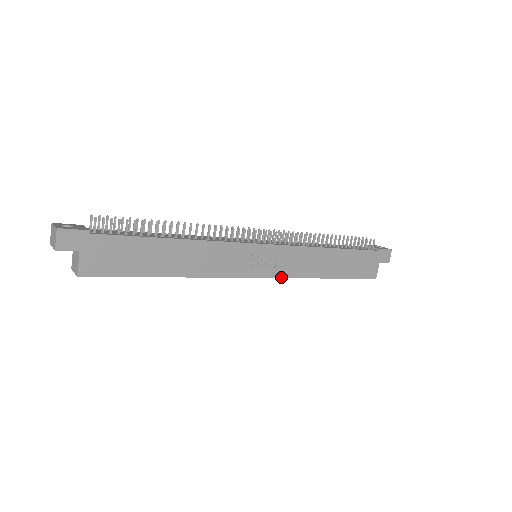
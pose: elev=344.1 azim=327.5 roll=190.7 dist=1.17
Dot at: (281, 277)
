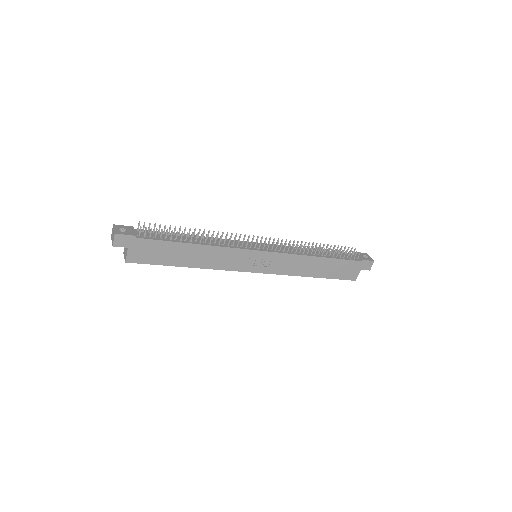
Dot at: (272, 273)
